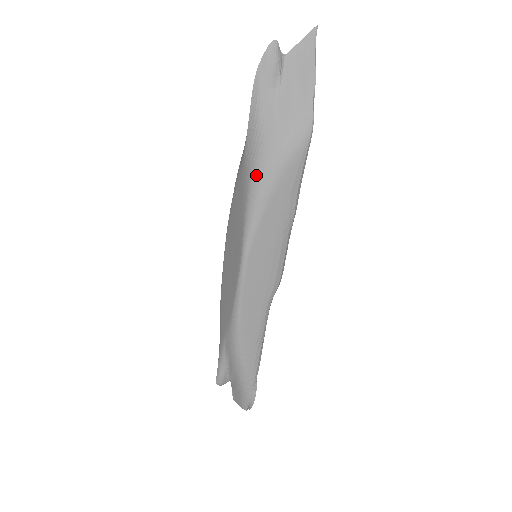
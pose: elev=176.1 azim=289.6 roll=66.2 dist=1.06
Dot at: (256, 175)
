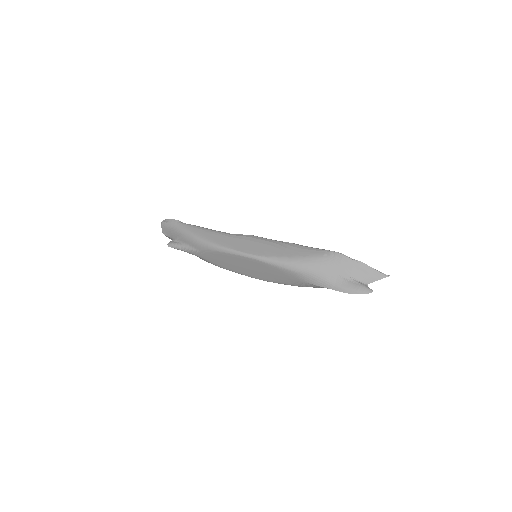
Dot at: occluded
